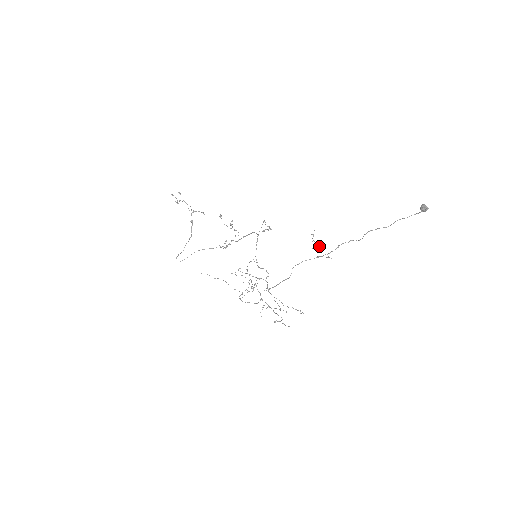
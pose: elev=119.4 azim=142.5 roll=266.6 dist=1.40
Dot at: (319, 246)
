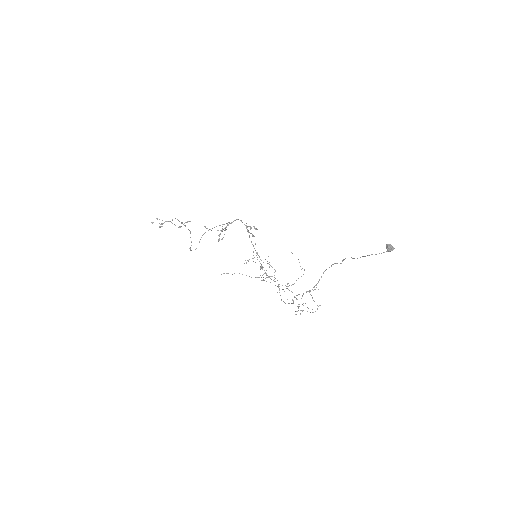
Dot at: occluded
